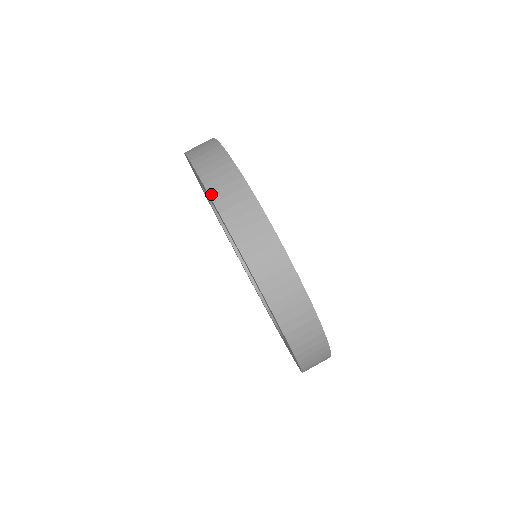
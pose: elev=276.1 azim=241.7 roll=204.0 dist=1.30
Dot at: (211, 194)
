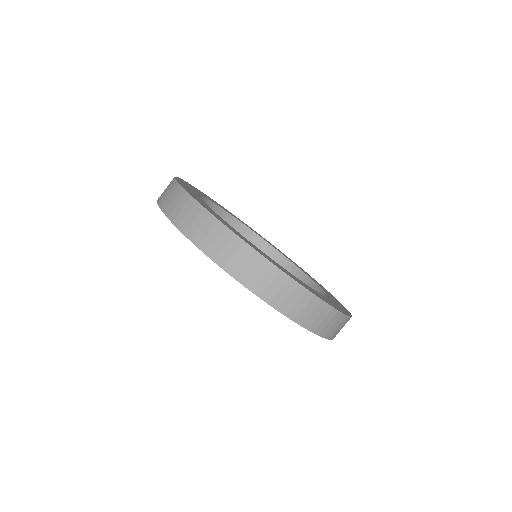
Dot at: (165, 212)
